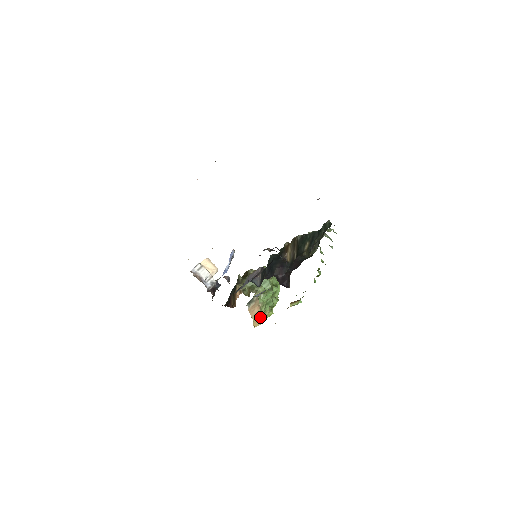
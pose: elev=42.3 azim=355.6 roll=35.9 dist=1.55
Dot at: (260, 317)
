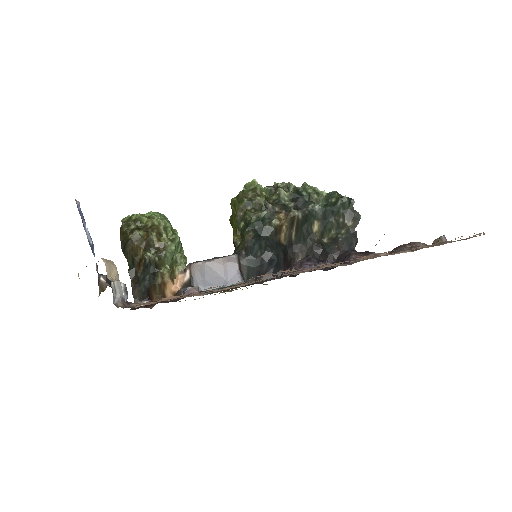
Dot at: occluded
